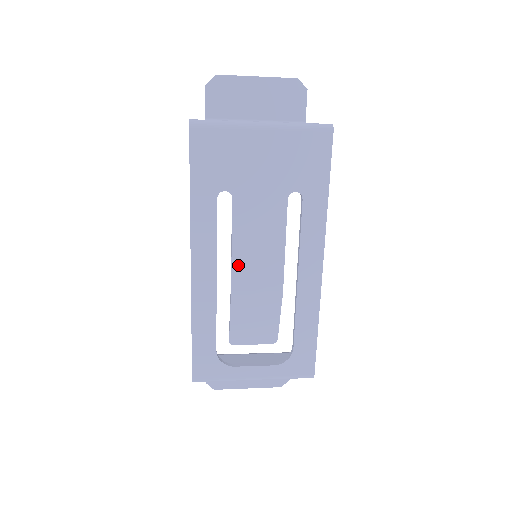
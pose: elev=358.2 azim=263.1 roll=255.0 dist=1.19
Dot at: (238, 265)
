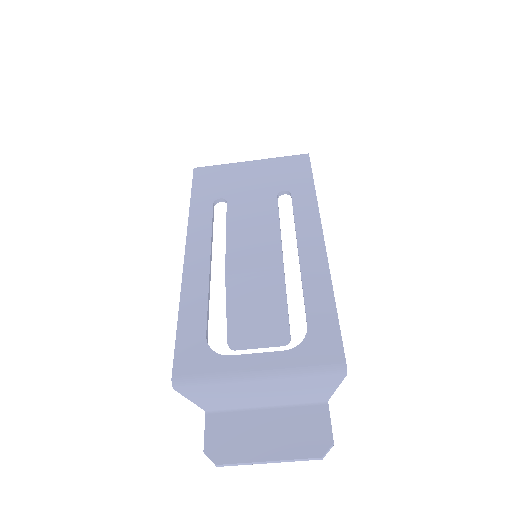
Dot at: (233, 248)
